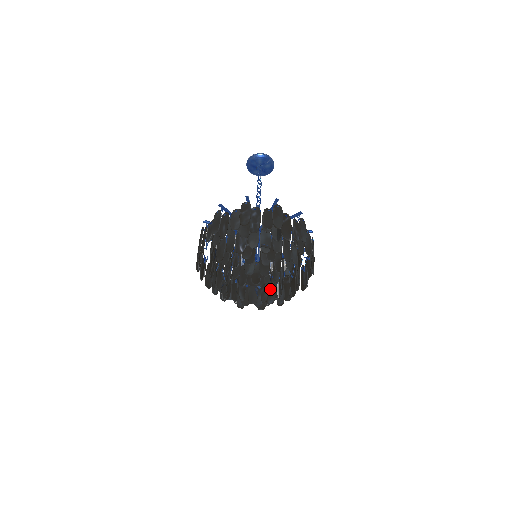
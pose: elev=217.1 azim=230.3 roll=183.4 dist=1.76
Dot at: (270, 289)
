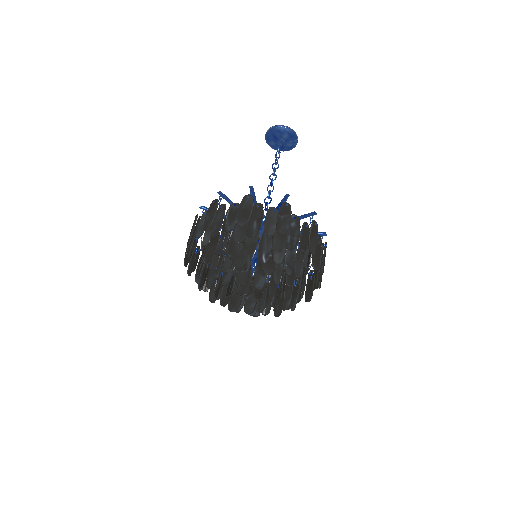
Dot at: (262, 304)
